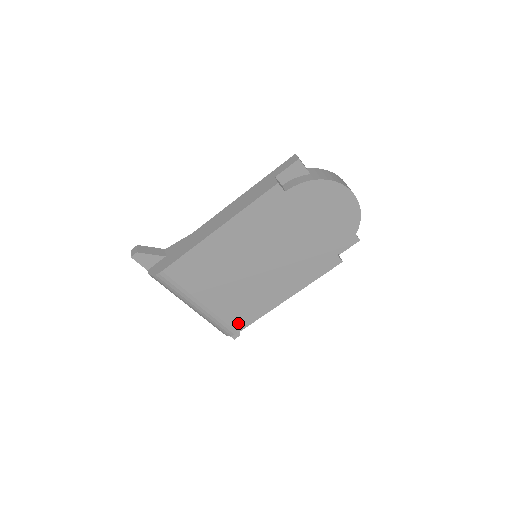
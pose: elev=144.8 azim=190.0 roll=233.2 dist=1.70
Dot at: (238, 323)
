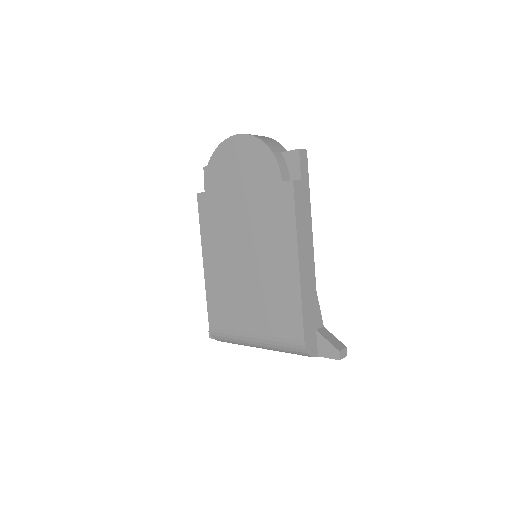
Dot at: (293, 329)
